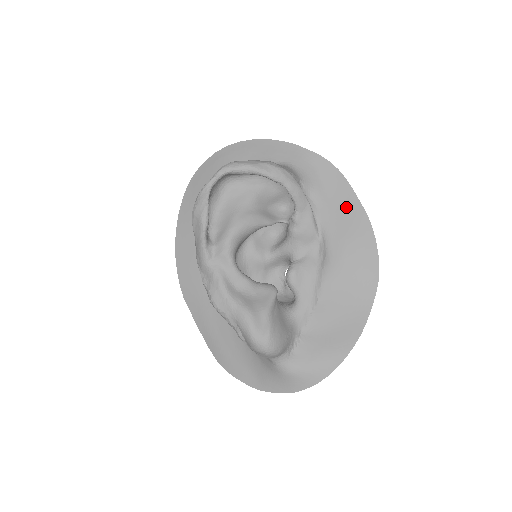
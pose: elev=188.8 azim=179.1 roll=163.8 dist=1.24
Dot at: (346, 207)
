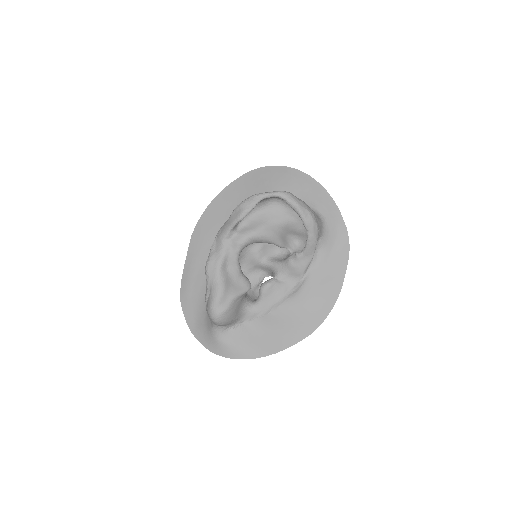
Dot at: (333, 275)
